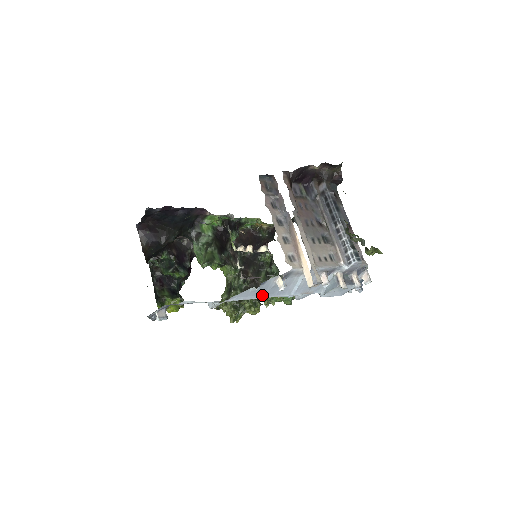
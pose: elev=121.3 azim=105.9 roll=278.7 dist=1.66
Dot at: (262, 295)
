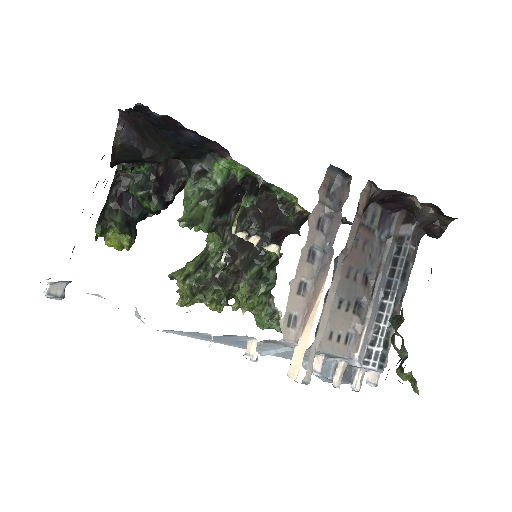
Dot at: (219, 341)
